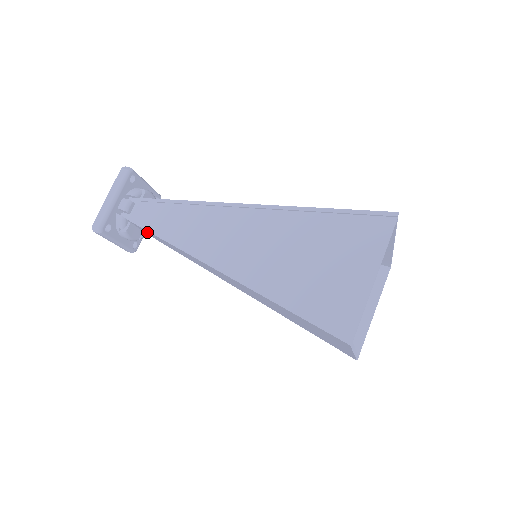
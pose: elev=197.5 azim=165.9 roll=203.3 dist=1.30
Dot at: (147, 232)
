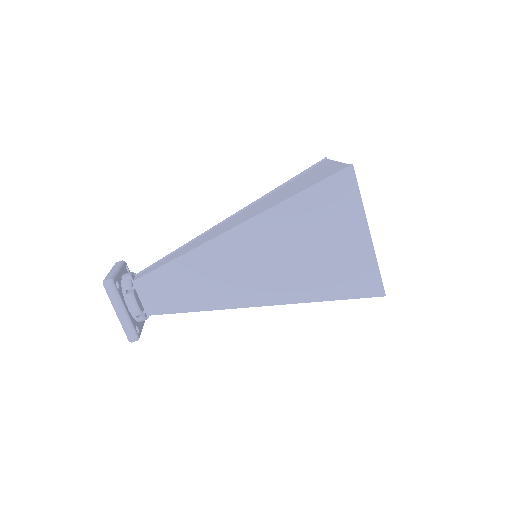
Dot at: (153, 287)
